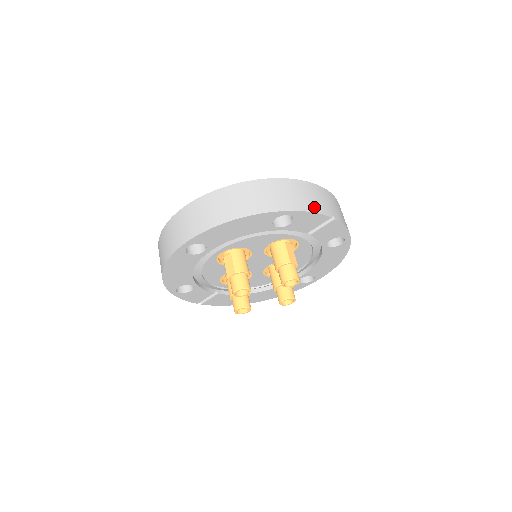
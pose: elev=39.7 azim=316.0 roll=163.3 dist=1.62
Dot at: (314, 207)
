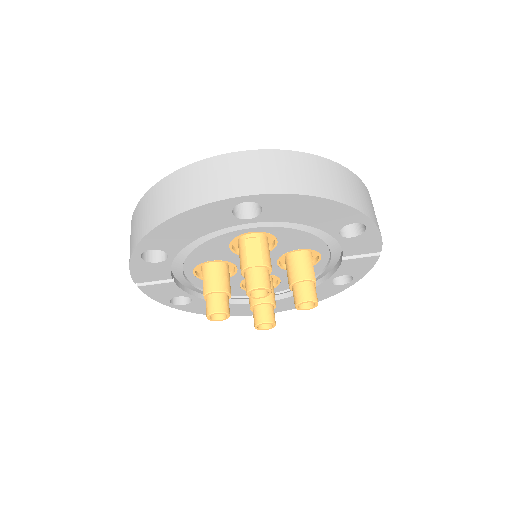
Dot at: occluded
